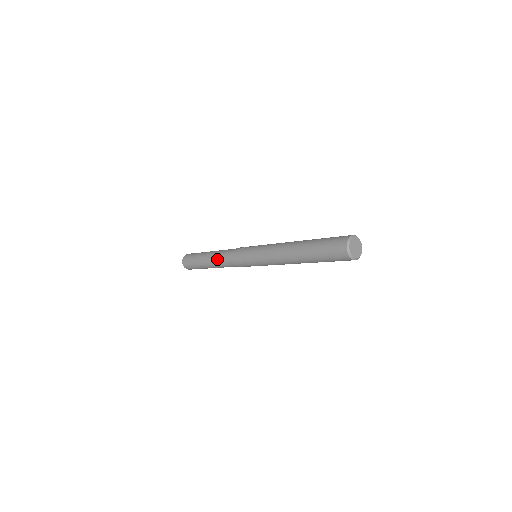
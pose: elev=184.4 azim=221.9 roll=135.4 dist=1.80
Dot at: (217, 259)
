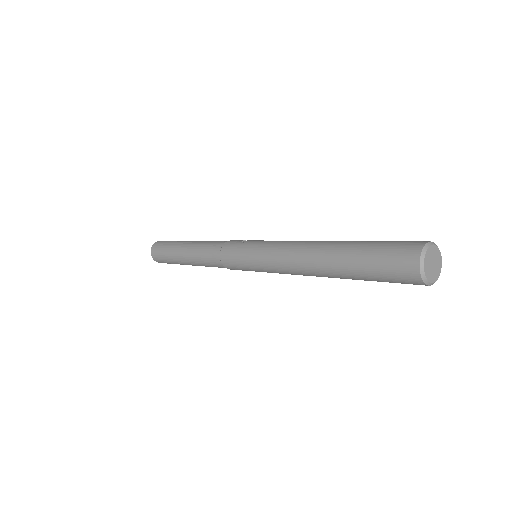
Dot at: (199, 249)
